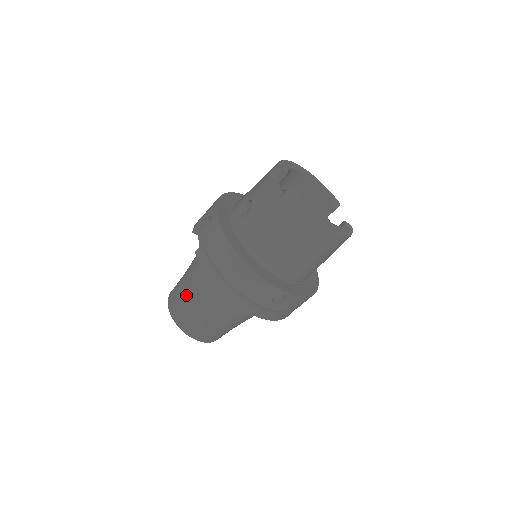
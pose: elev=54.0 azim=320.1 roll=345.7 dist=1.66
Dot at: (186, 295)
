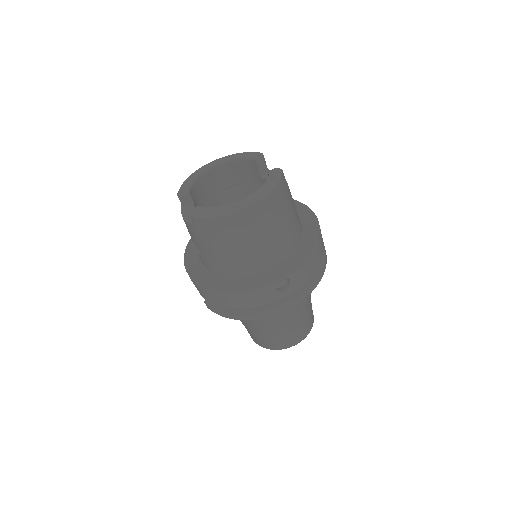
Dot at: (247, 328)
